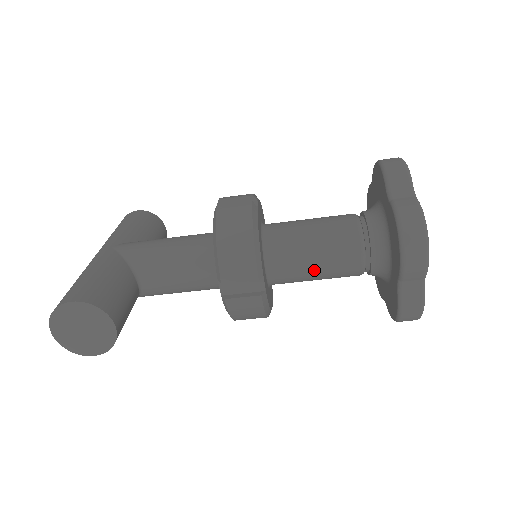
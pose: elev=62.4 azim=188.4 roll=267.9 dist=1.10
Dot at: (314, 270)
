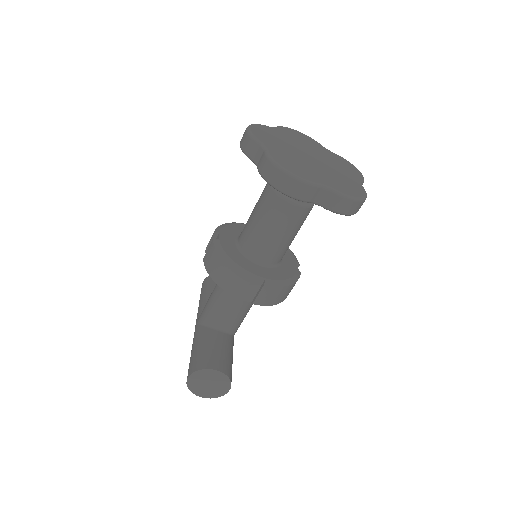
Dot at: (281, 237)
